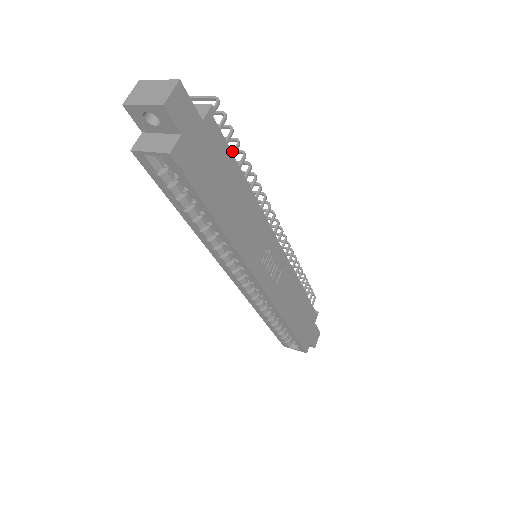
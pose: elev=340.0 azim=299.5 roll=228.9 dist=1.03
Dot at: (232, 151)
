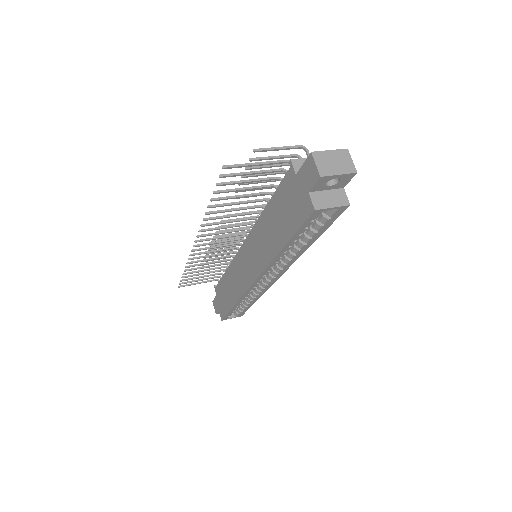
Dot at: (274, 180)
